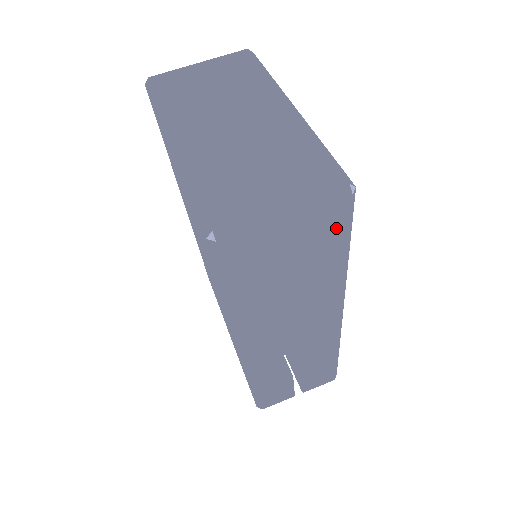
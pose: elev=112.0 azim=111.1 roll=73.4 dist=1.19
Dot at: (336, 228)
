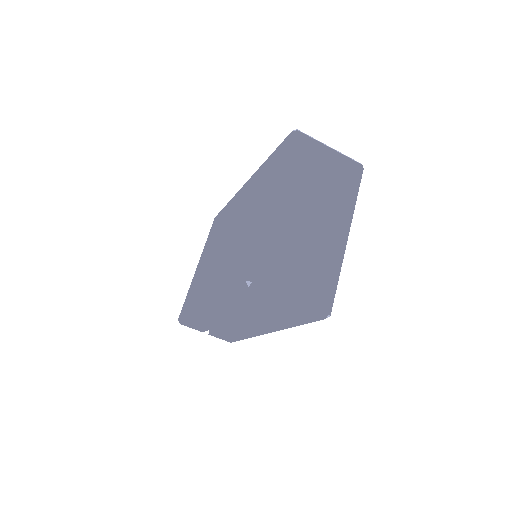
Dot at: (305, 319)
